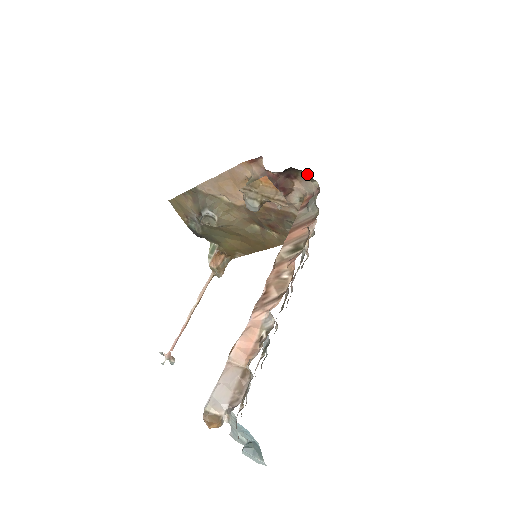
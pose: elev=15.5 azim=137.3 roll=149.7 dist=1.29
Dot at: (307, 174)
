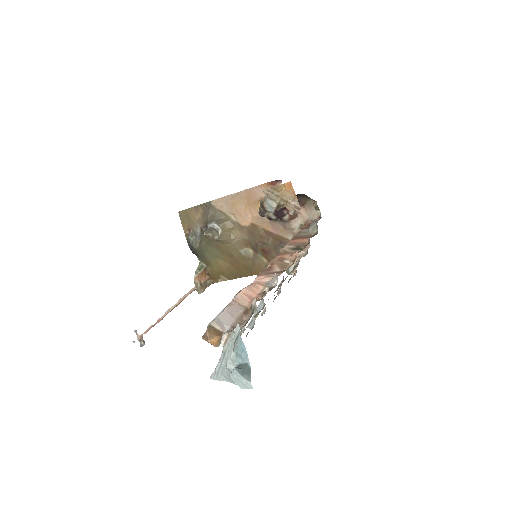
Dot at: (314, 203)
